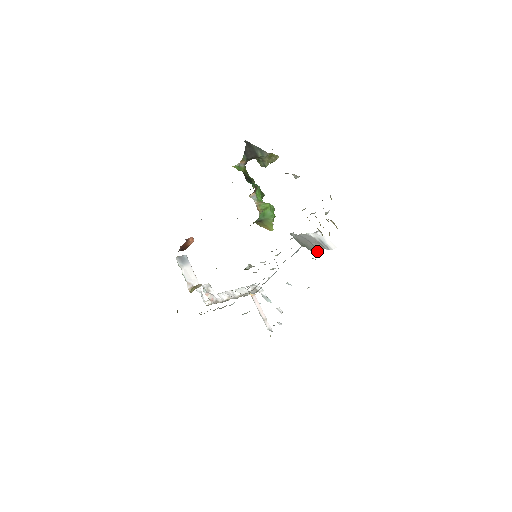
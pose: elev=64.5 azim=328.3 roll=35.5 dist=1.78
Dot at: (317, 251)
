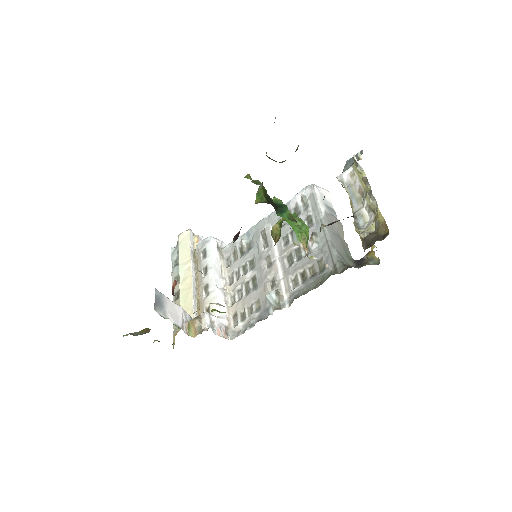
Dot at: (346, 243)
